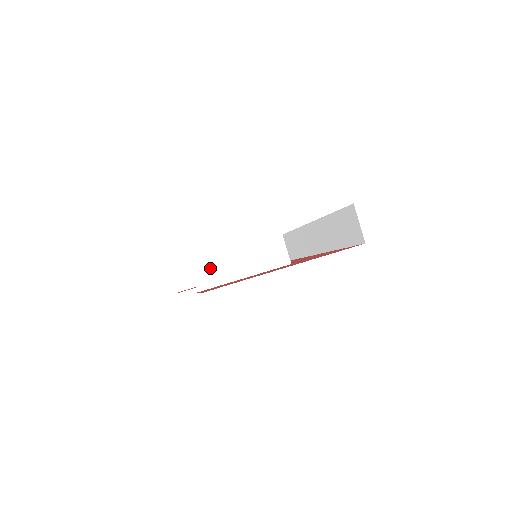
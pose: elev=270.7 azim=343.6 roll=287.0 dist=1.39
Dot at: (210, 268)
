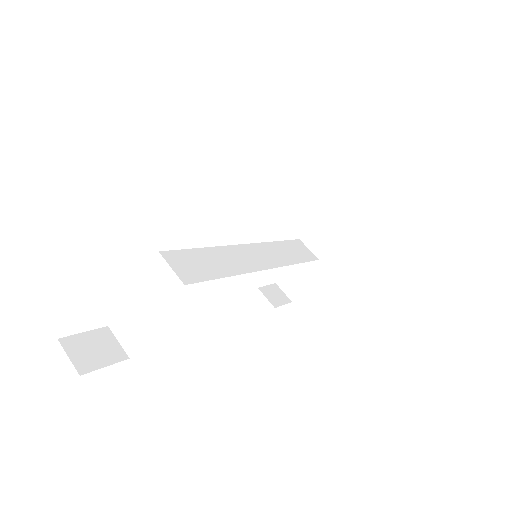
Dot at: (128, 330)
